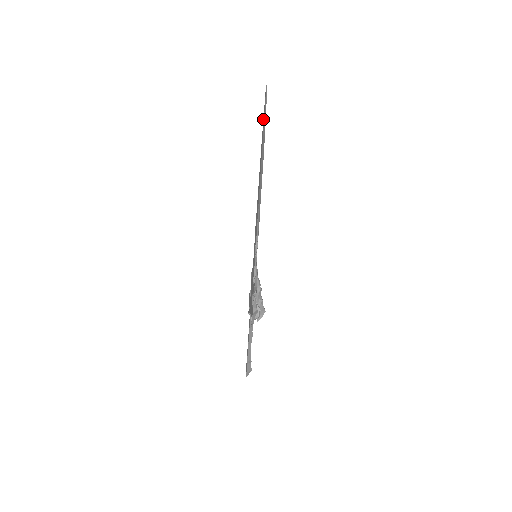
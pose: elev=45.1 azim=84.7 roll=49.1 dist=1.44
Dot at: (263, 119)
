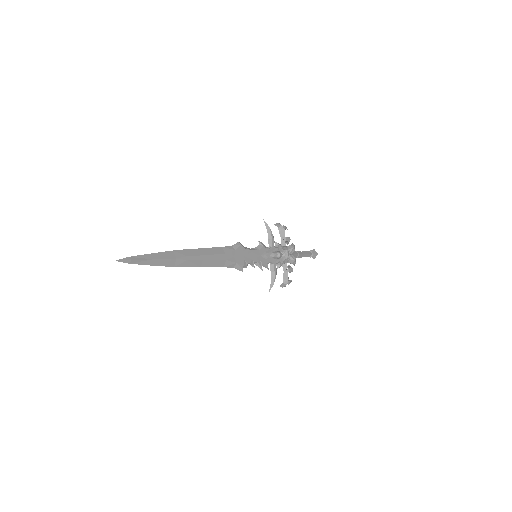
Dot at: (151, 256)
